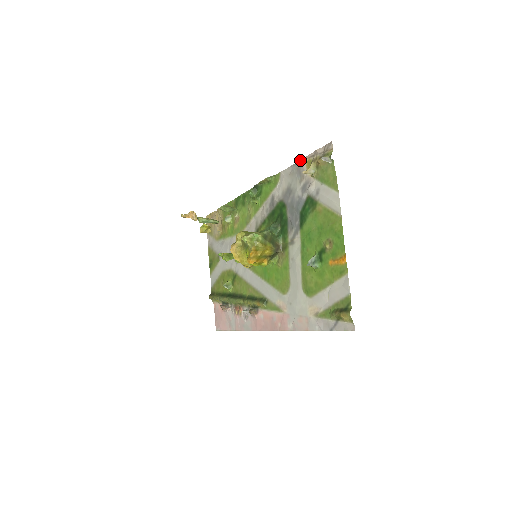
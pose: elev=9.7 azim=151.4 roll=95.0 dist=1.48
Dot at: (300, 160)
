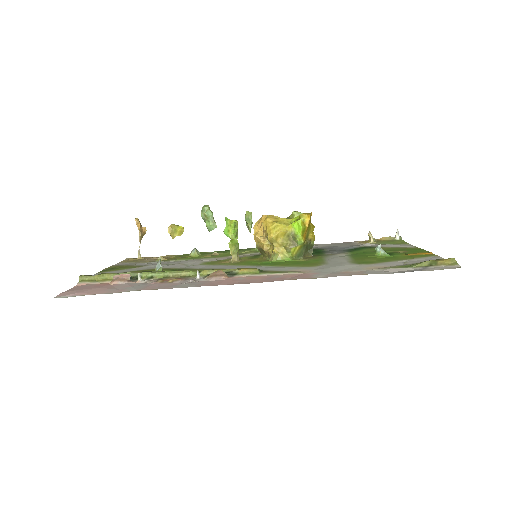
Dot at: (350, 242)
